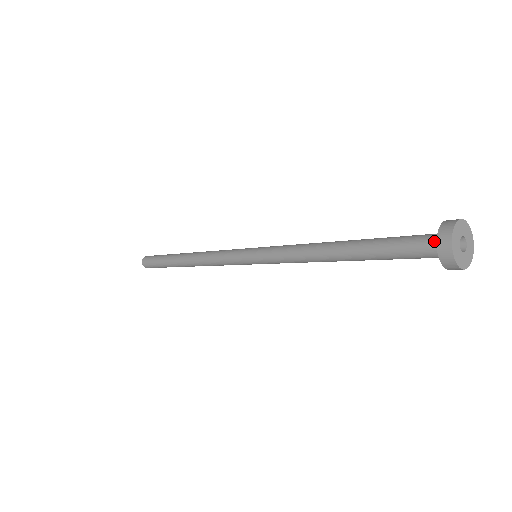
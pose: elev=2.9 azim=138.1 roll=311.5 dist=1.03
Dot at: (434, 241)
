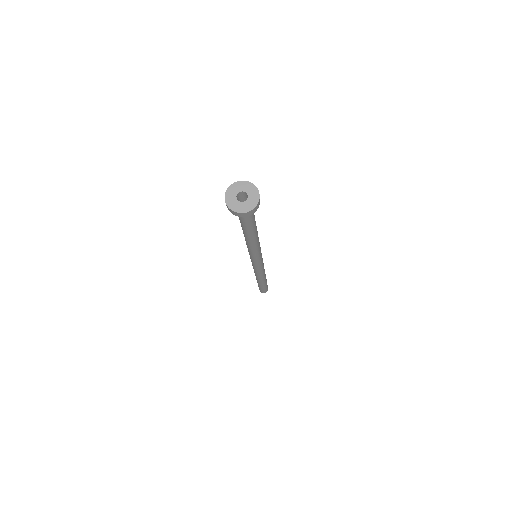
Dot at: occluded
